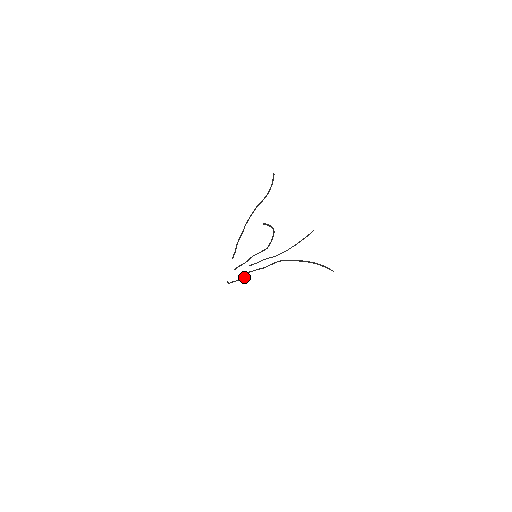
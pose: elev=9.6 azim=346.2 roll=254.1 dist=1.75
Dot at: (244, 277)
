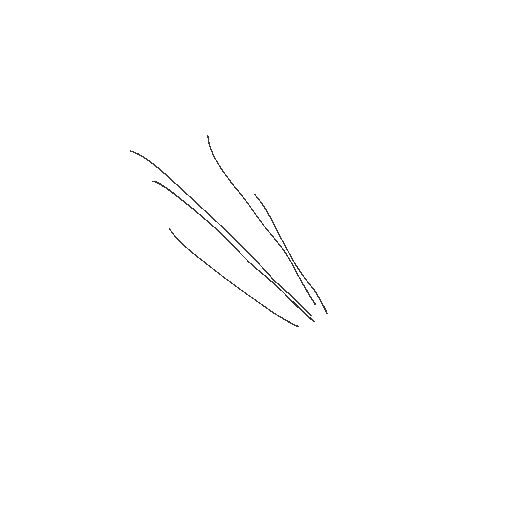
Dot at: (178, 240)
